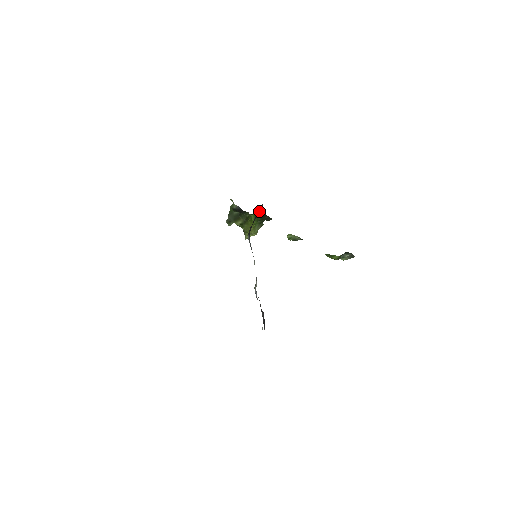
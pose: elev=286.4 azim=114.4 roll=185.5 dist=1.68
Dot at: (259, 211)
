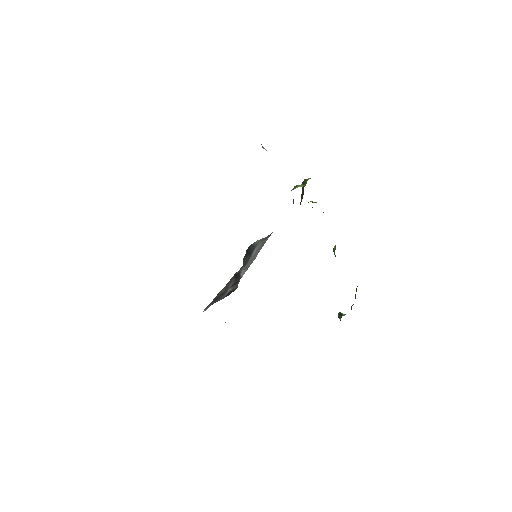
Dot at: occluded
